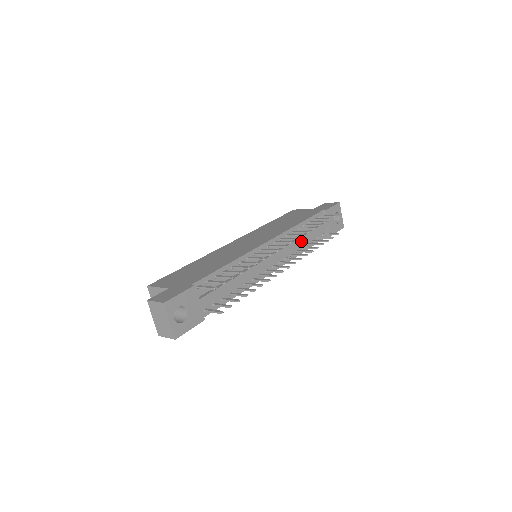
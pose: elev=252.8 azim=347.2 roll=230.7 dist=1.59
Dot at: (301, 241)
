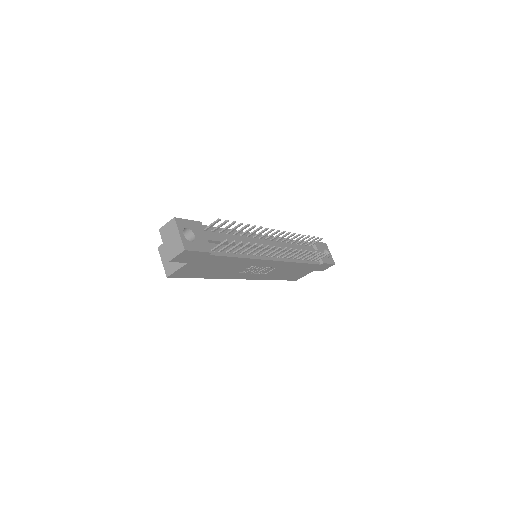
Dot at: occluded
